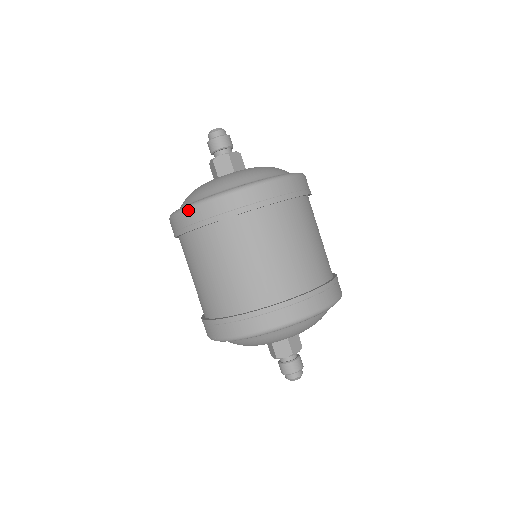
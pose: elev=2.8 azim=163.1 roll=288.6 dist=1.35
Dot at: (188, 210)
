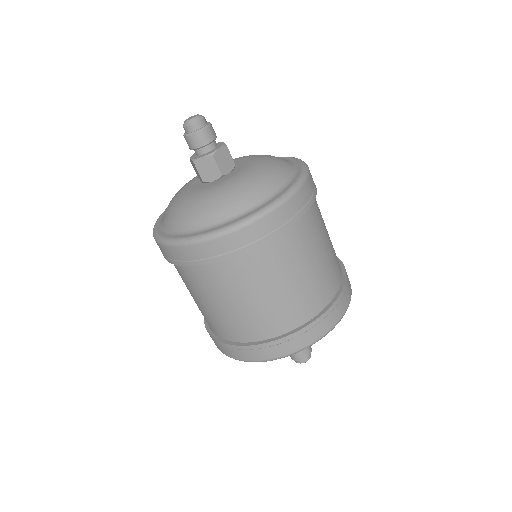
Dot at: (263, 218)
